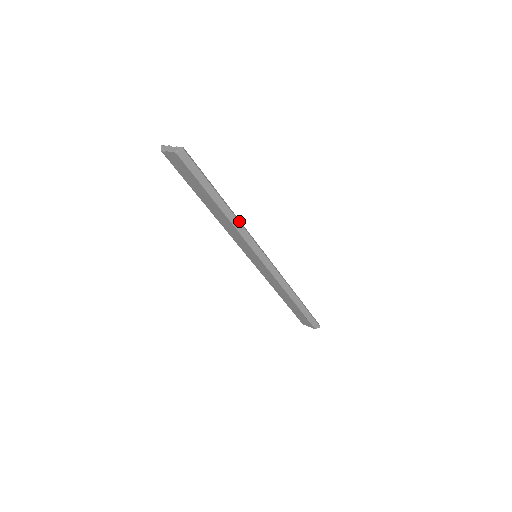
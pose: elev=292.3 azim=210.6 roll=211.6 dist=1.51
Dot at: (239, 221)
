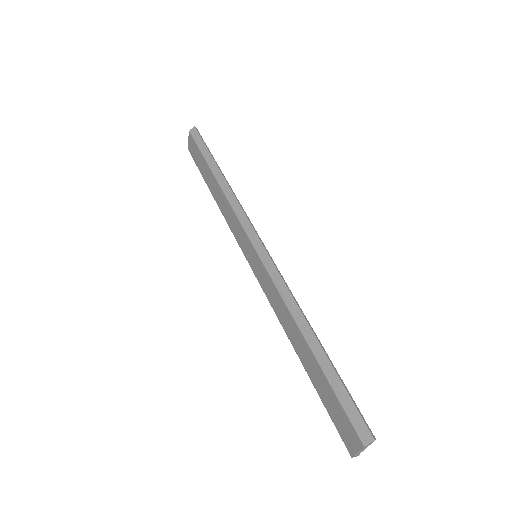
Dot at: (232, 191)
